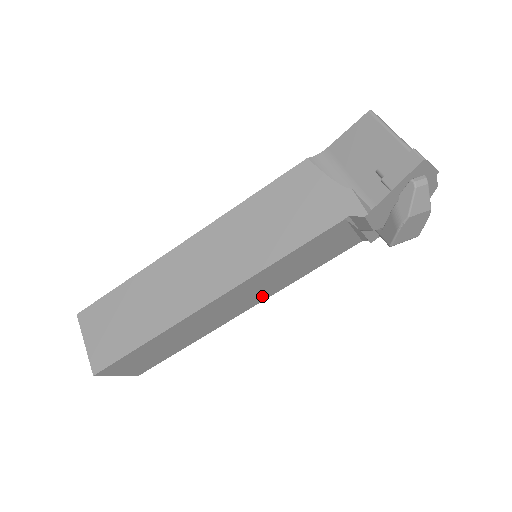
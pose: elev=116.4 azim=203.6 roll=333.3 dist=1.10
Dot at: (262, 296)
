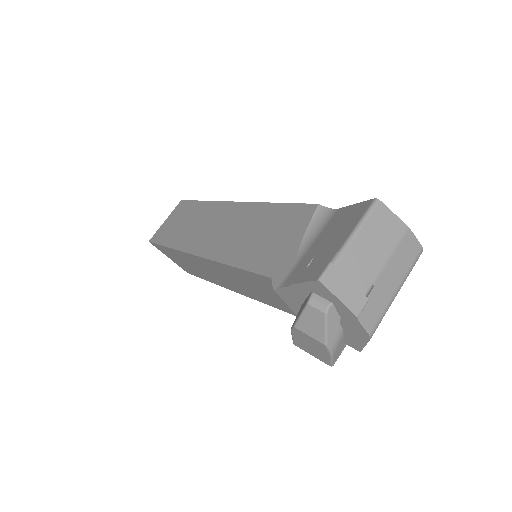
Dot at: (245, 292)
